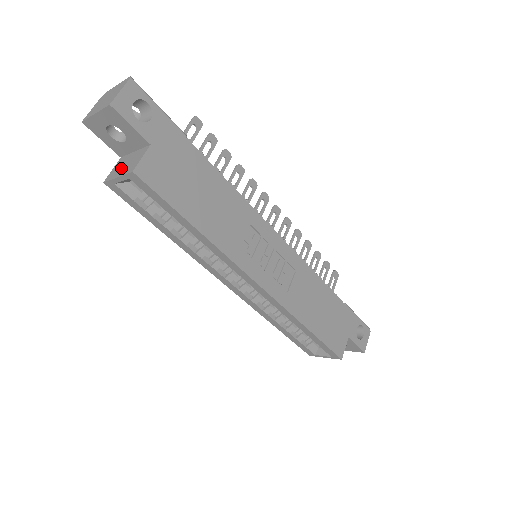
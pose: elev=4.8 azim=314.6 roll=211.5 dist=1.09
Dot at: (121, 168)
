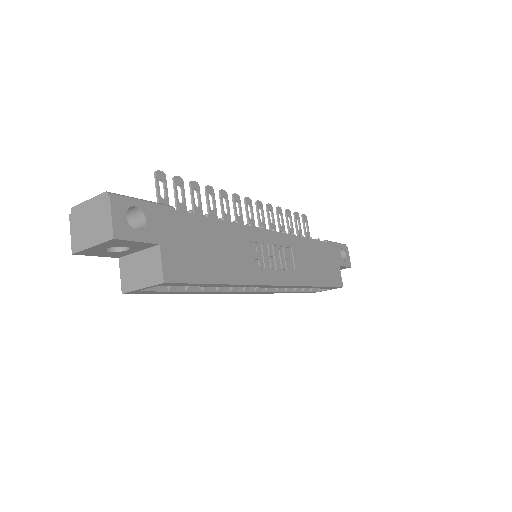
Dot at: (136, 275)
